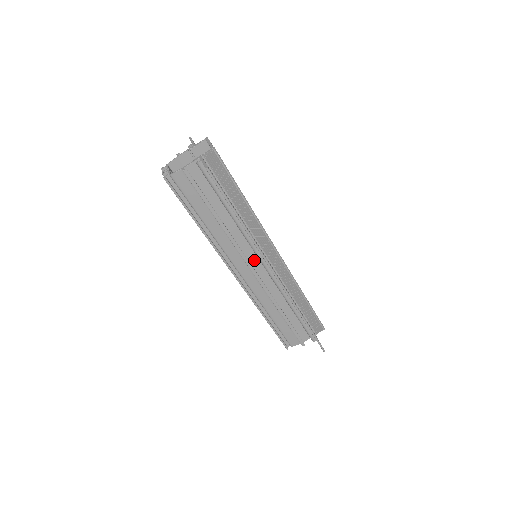
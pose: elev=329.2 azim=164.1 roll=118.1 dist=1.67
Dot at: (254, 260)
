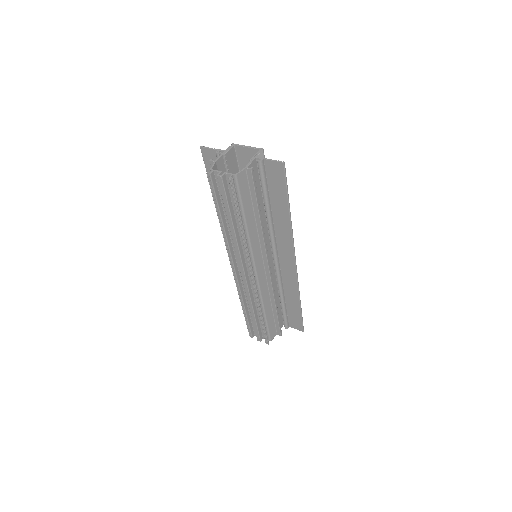
Dot at: occluded
